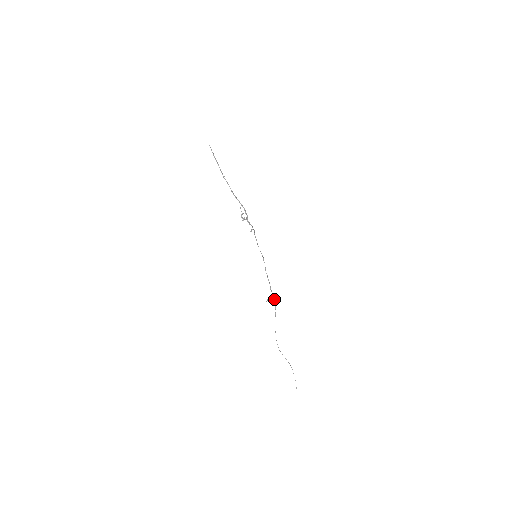
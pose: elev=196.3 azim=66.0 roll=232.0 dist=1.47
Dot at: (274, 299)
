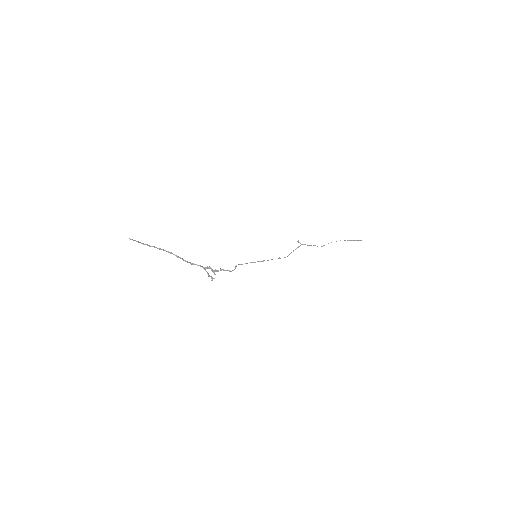
Dot at: occluded
